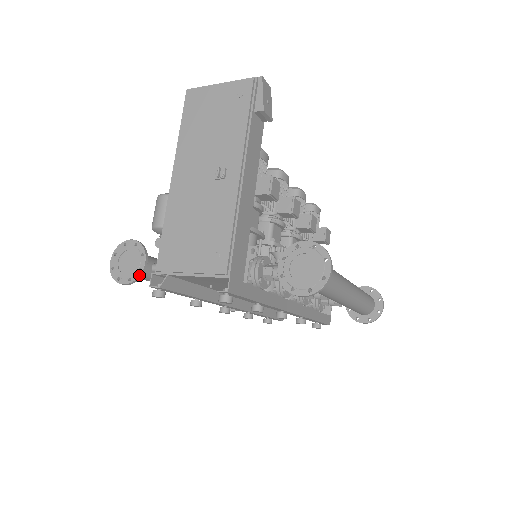
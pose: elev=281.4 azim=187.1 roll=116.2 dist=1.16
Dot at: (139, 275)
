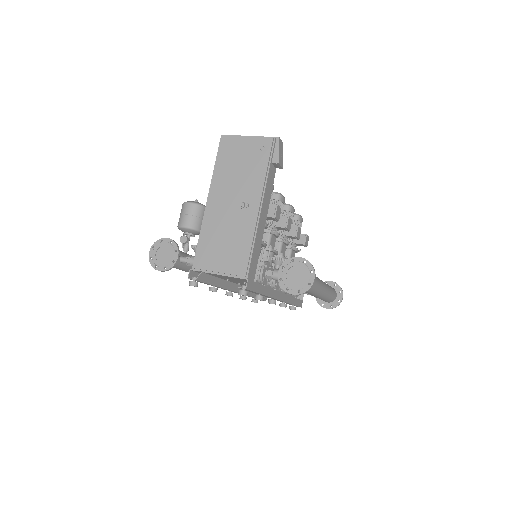
Dot at: (173, 266)
